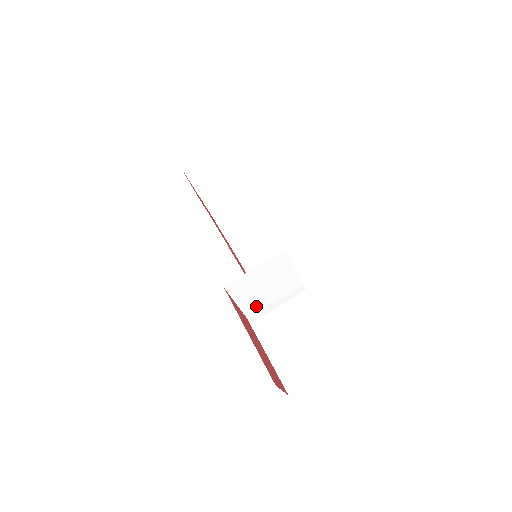
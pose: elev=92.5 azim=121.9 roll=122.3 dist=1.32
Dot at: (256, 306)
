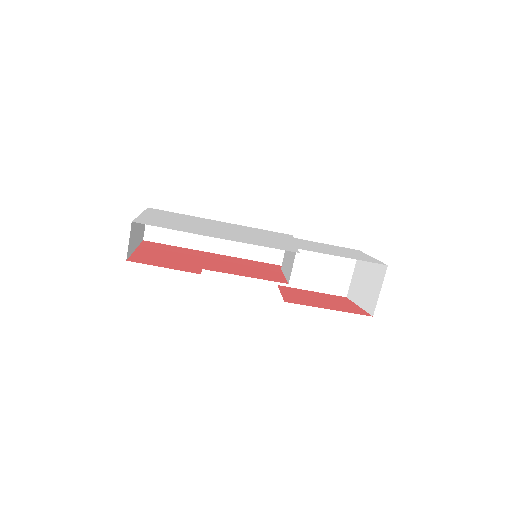
Dot at: occluded
